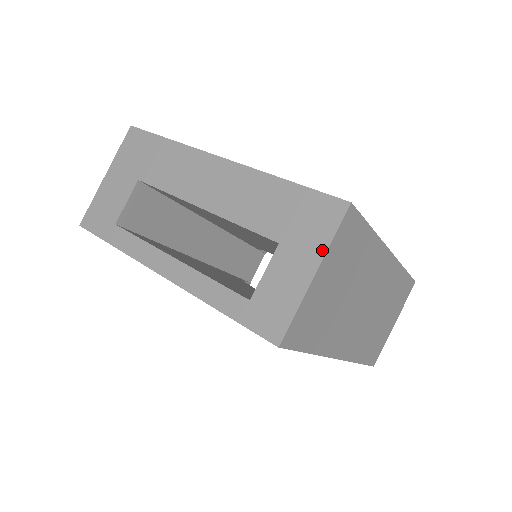
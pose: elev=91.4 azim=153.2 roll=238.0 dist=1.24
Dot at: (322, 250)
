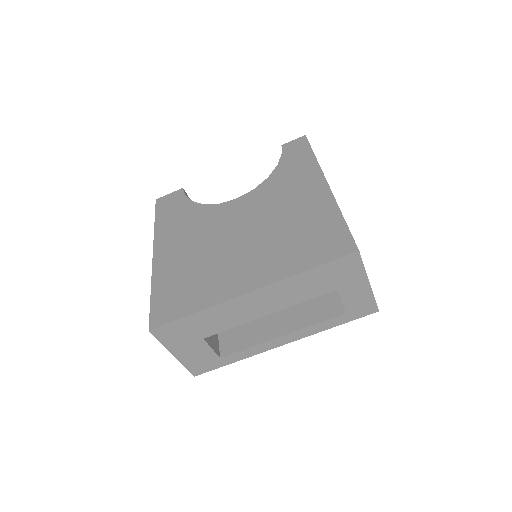
Dot at: (364, 275)
